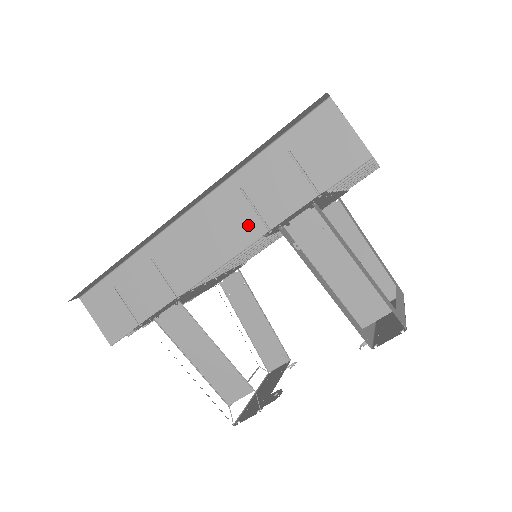
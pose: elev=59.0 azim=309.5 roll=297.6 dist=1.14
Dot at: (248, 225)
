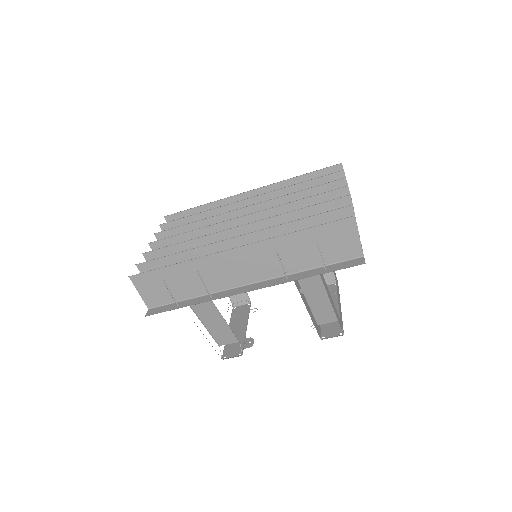
Dot at: (272, 268)
